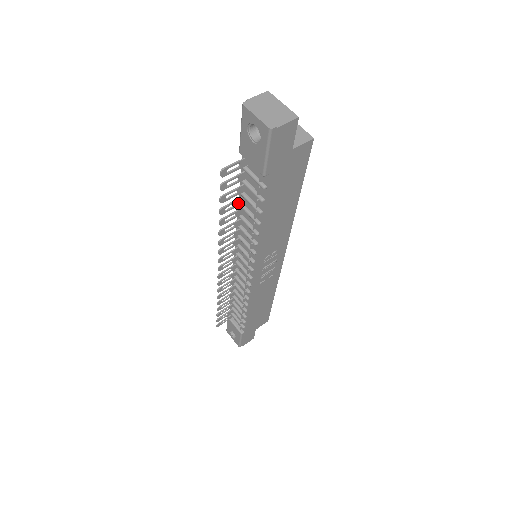
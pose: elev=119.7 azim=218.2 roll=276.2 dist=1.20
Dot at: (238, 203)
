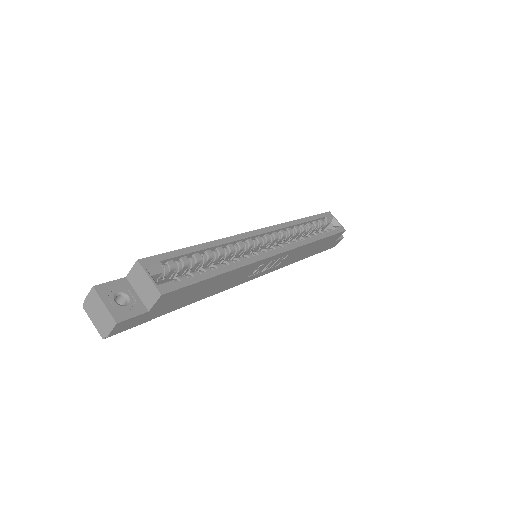
Dot at: occluded
